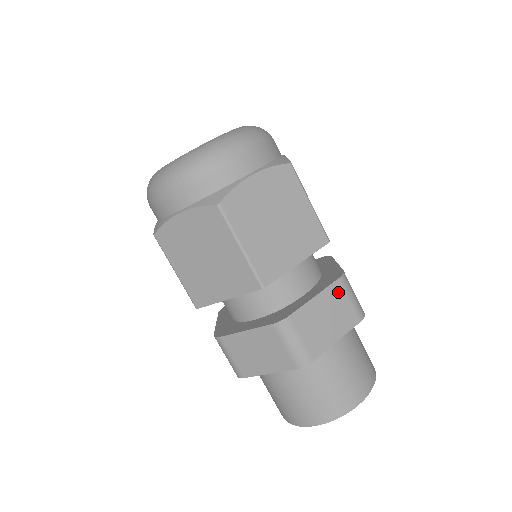
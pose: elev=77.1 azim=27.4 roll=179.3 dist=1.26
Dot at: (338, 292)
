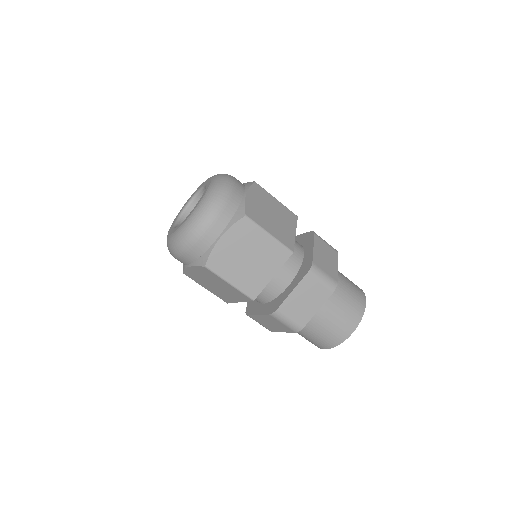
Dot at: (319, 241)
